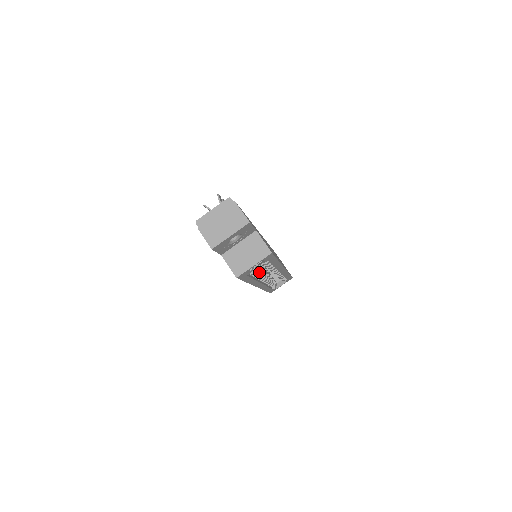
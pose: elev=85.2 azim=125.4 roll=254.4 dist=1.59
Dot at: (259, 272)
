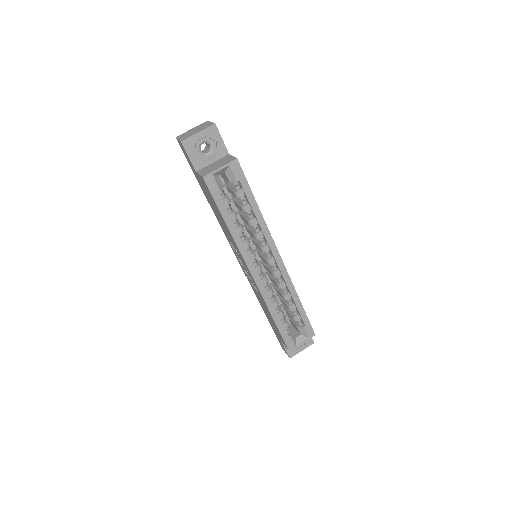
Dot at: (246, 238)
